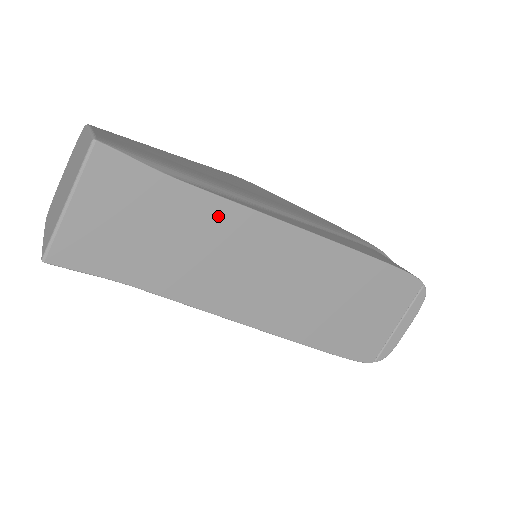
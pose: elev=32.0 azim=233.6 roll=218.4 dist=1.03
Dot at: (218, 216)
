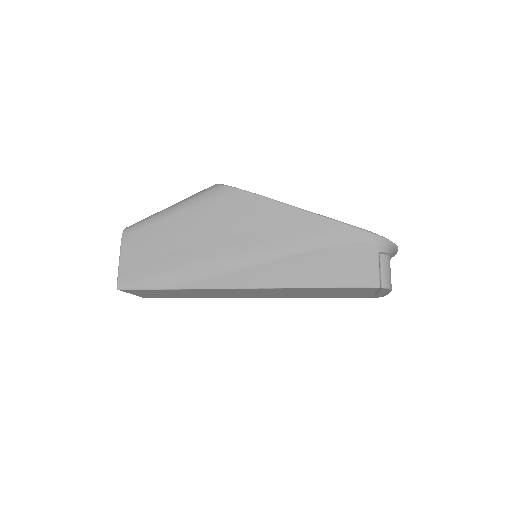
Dot at: (194, 291)
